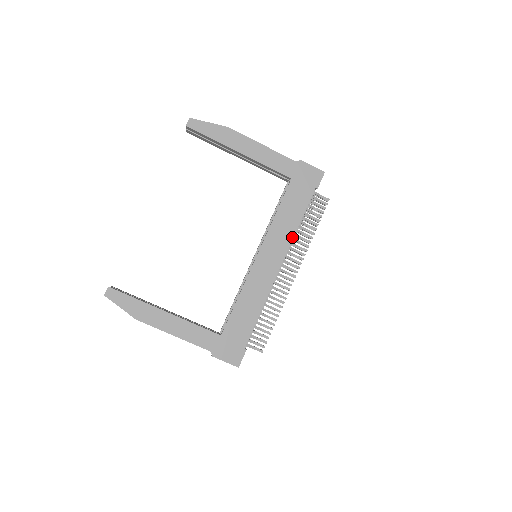
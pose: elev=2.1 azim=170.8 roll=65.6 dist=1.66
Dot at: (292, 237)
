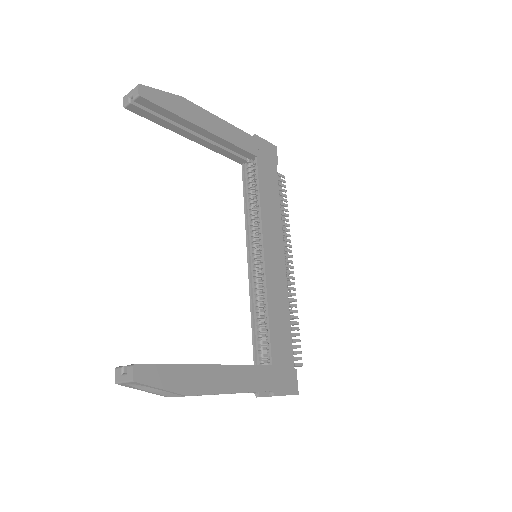
Dot at: (280, 223)
